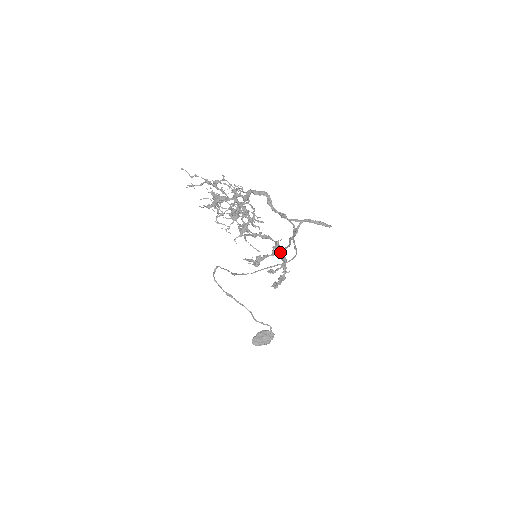
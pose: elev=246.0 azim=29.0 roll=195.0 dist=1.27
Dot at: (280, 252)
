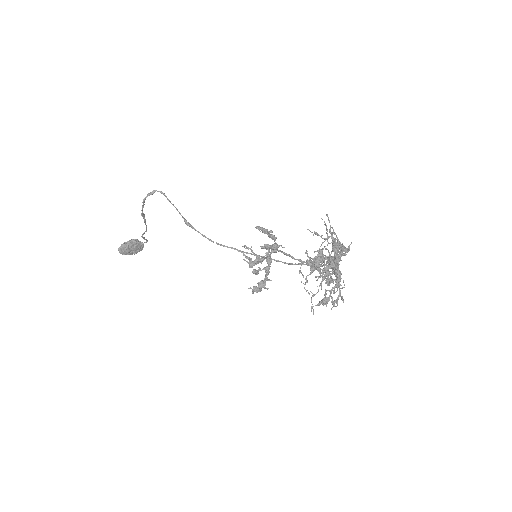
Dot at: (268, 250)
